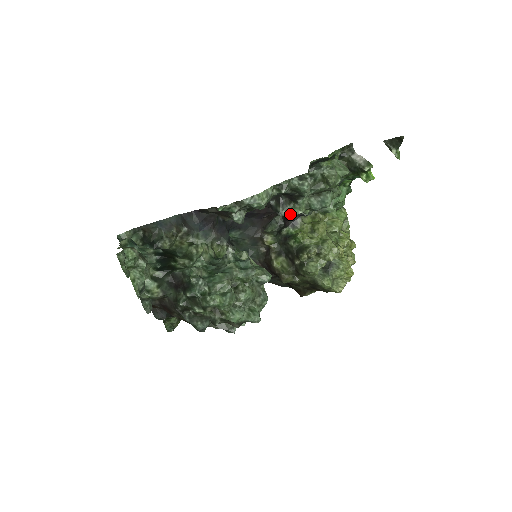
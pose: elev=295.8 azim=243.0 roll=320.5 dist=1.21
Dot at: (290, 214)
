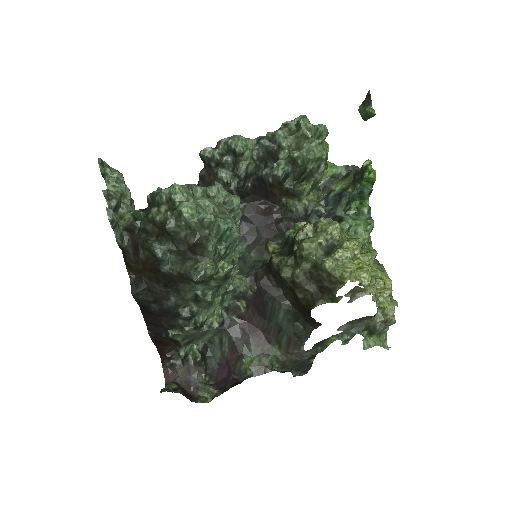
Dot at: (272, 168)
